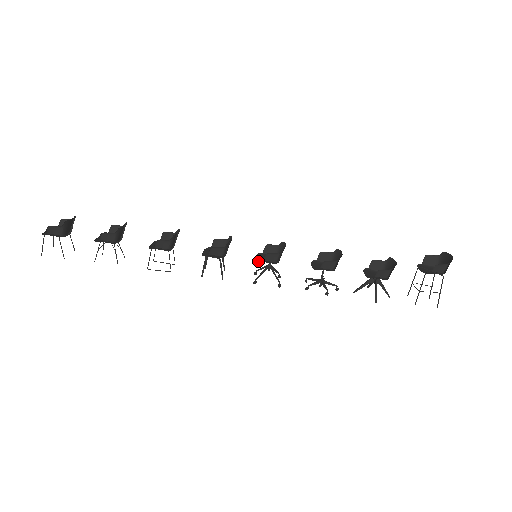
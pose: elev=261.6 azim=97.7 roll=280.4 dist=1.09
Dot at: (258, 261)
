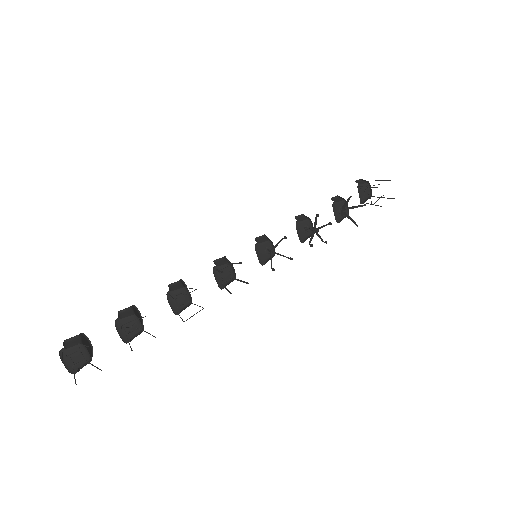
Dot at: (256, 248)
